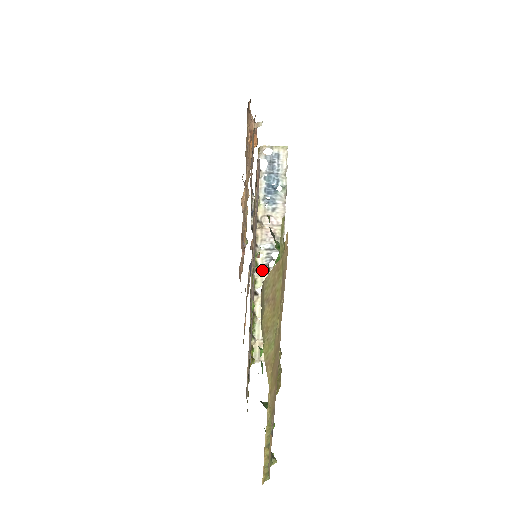
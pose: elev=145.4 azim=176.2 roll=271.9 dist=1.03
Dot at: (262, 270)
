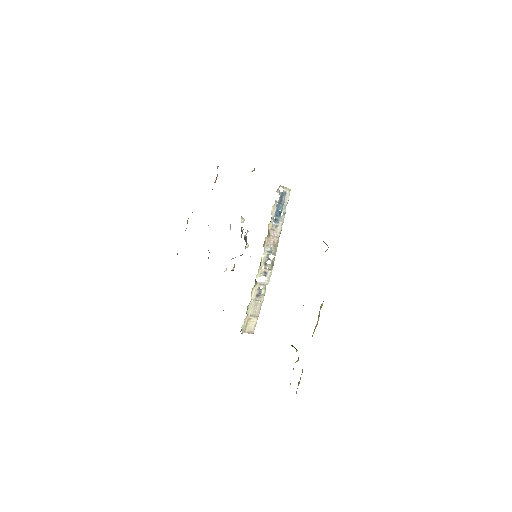
Dot at: (262, 265)
